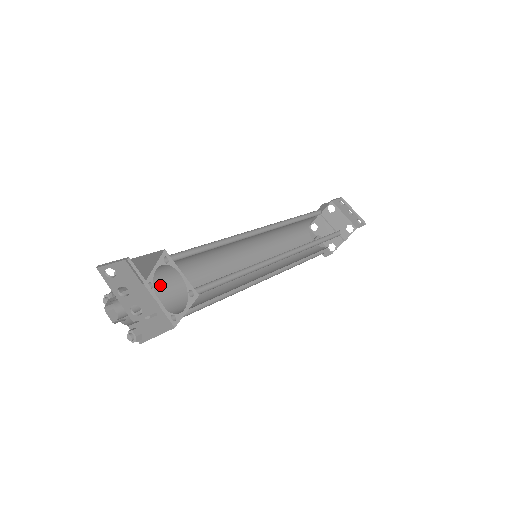
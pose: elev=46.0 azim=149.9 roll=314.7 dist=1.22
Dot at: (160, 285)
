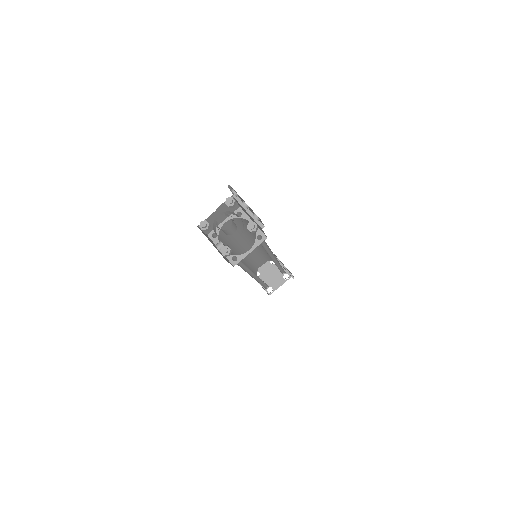
Dot at: (220, 238)
